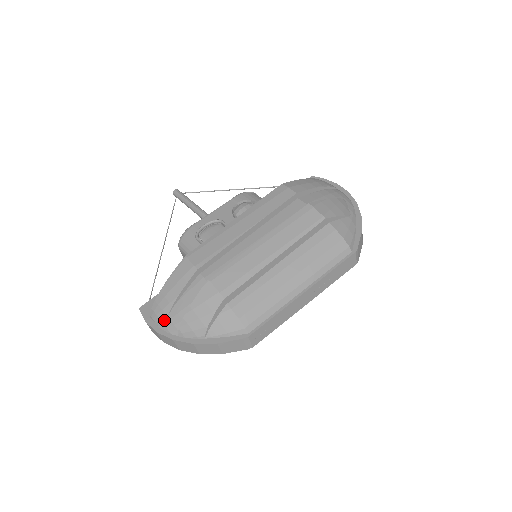
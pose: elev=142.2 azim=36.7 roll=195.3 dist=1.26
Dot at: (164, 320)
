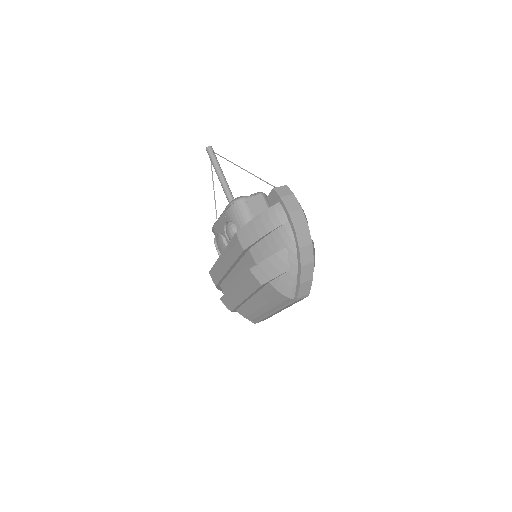
Dot at: occluded
